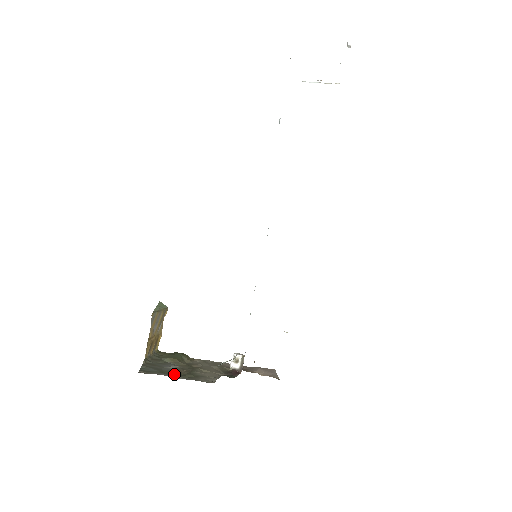
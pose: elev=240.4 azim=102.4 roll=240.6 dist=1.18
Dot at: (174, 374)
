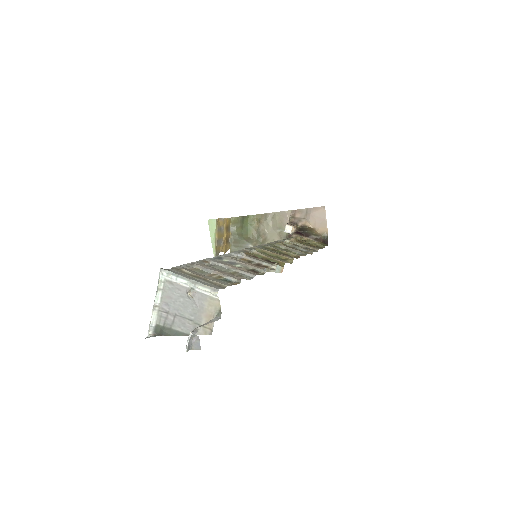
Dot at: occluded
